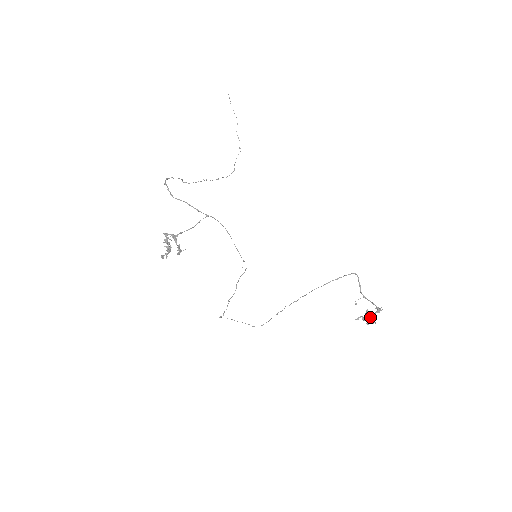
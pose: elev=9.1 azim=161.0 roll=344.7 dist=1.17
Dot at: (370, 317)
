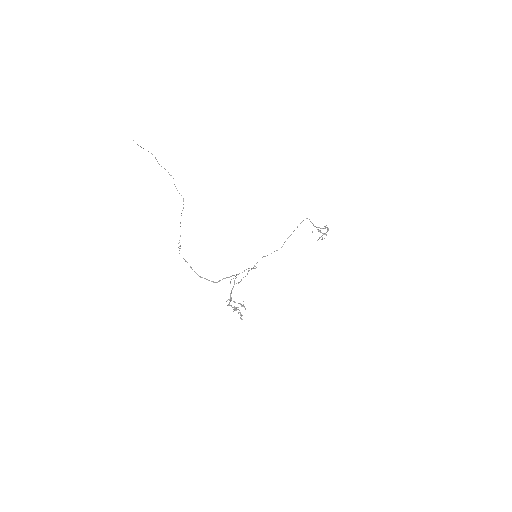
Dot at: occluded
